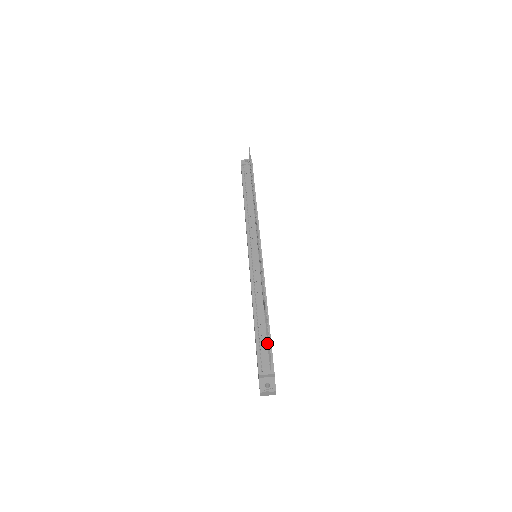
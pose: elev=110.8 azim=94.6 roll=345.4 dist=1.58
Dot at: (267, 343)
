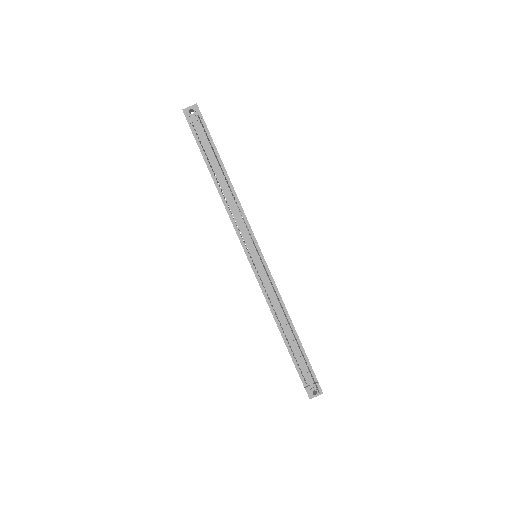
Dot at: (302, 356)
